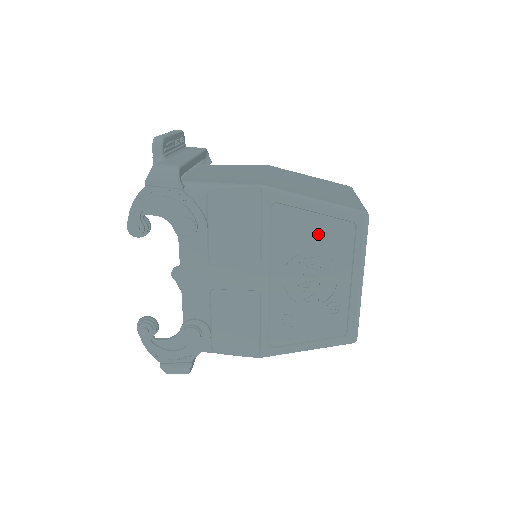
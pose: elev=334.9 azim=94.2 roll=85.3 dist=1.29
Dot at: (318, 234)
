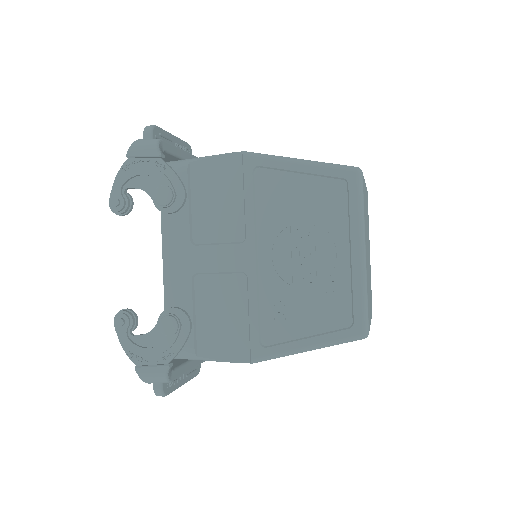
Dot at: (306, 198)
